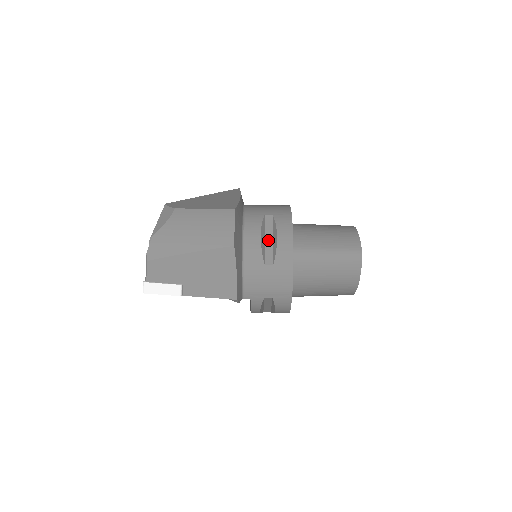
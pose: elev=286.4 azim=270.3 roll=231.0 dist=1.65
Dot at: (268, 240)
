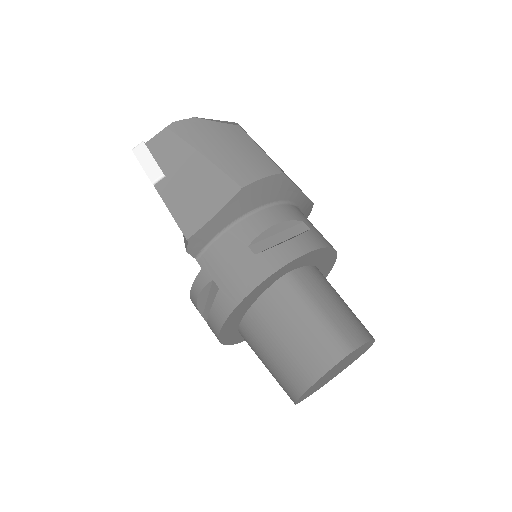
Dot at: (279, 237)
